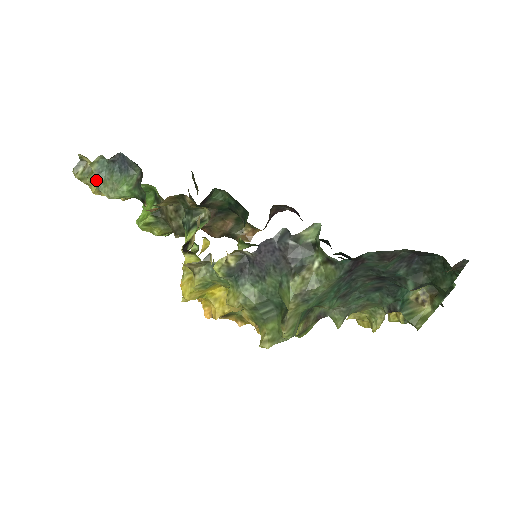
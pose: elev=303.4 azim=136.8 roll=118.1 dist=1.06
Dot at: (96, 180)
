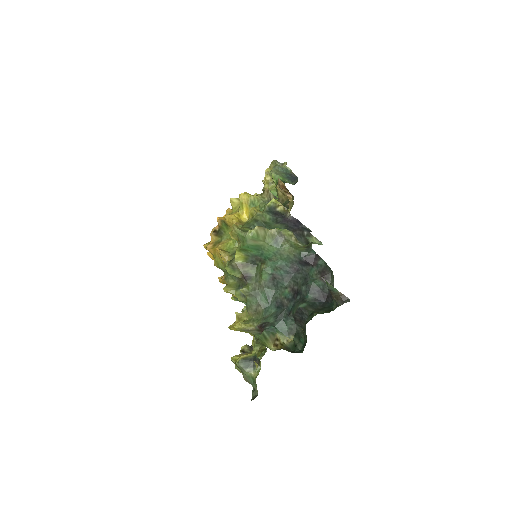
Dot at: (278, 167)
